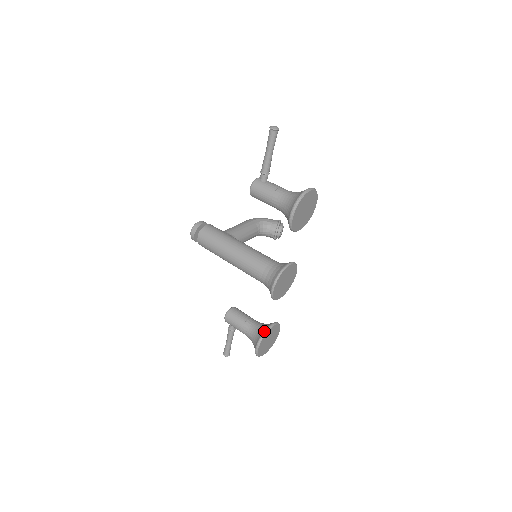
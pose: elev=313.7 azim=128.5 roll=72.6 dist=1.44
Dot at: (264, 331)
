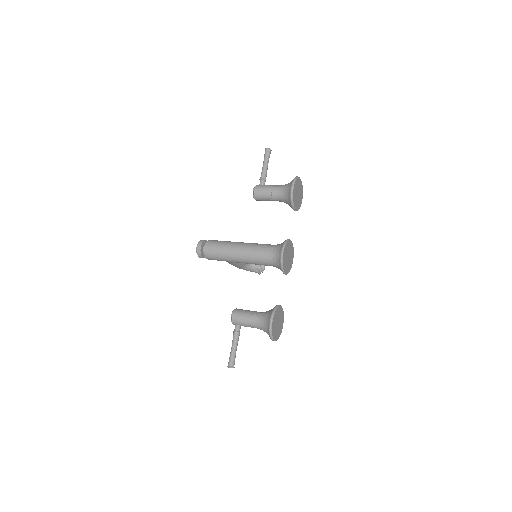
Dot at: (275, 306)
